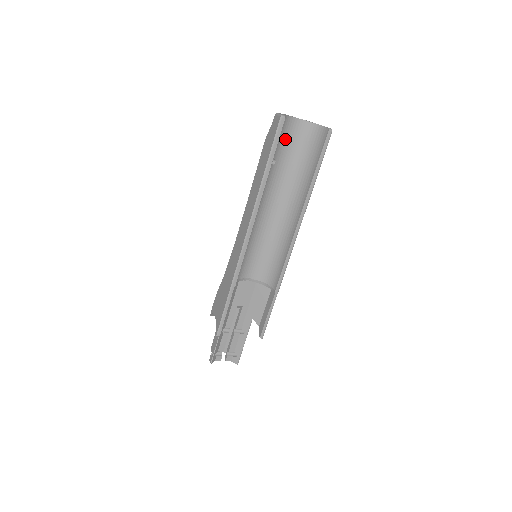
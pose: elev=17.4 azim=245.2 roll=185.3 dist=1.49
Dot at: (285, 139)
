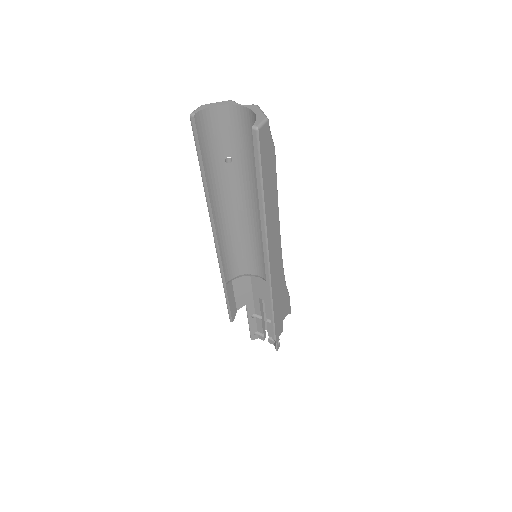
Dot at: (234, 132)
